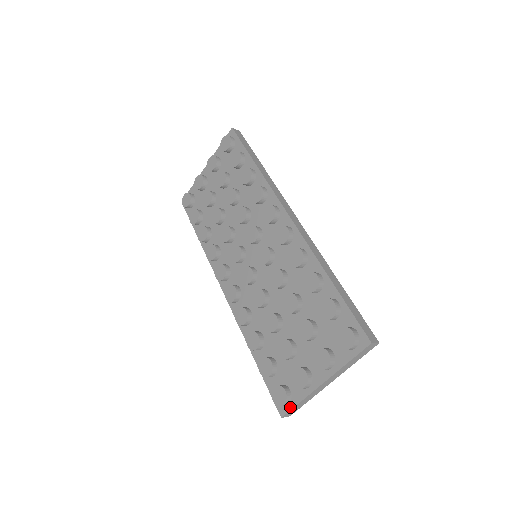
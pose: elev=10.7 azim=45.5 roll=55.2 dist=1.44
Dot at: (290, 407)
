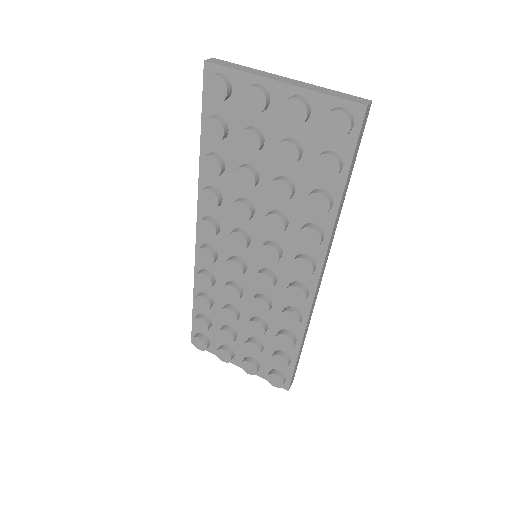
Dot at: occluded
